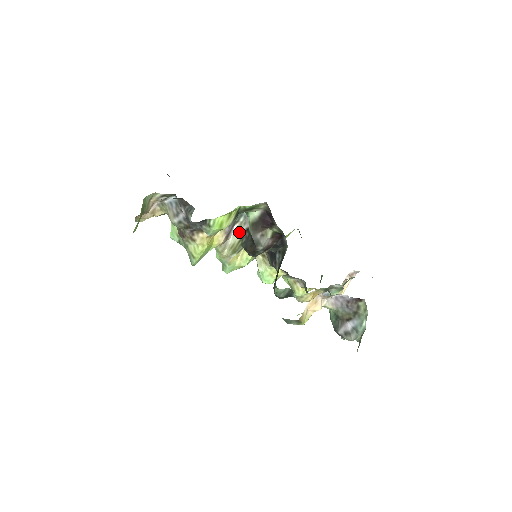
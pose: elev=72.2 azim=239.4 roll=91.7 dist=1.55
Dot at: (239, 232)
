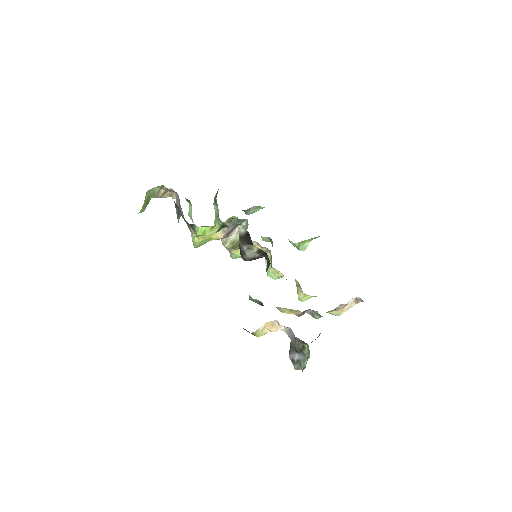
Dot at: occluded
